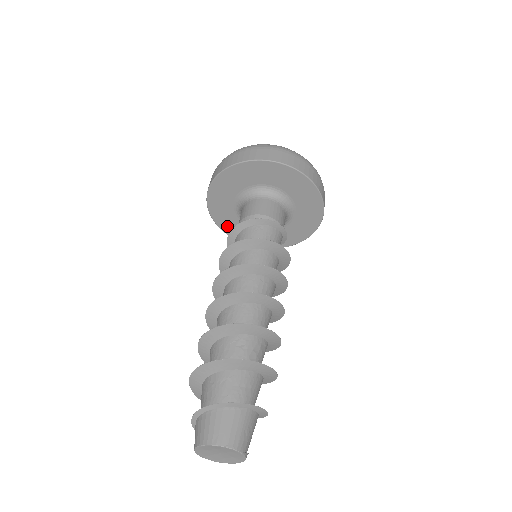
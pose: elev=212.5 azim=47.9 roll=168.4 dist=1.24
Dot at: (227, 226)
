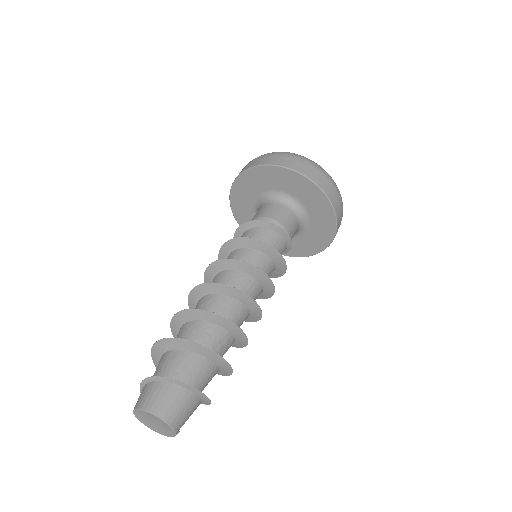
Dot at: (242, 218)
